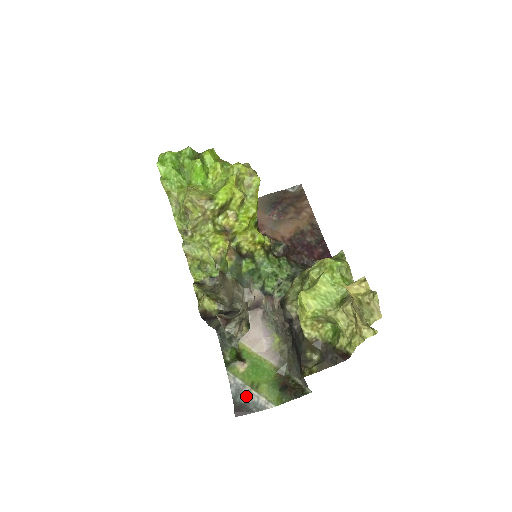
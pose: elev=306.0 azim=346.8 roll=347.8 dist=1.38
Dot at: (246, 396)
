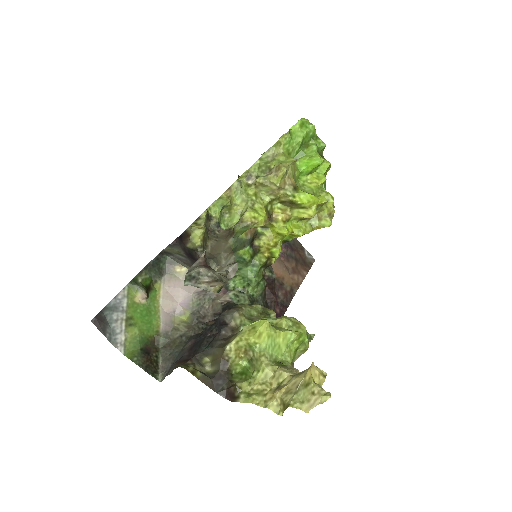
Dot at: (115, 319)
